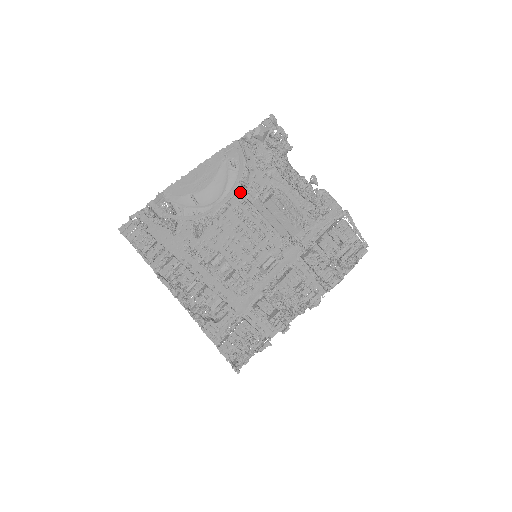
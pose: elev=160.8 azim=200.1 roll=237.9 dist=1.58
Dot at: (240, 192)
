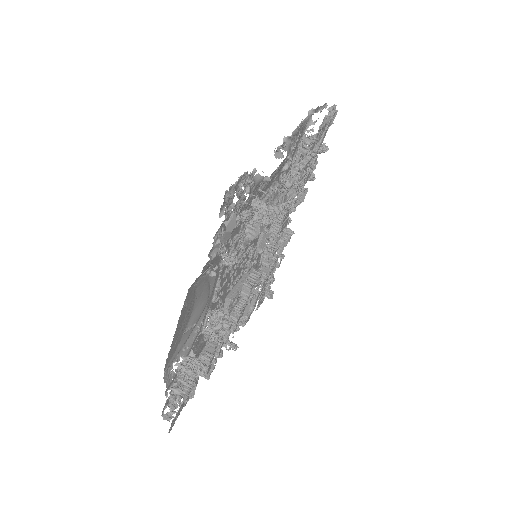
Dot at: occluded
